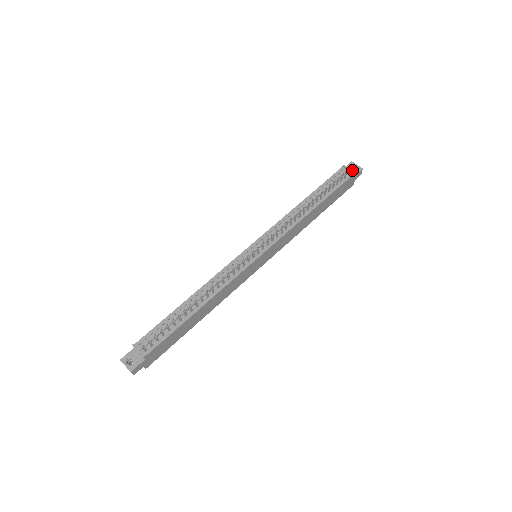
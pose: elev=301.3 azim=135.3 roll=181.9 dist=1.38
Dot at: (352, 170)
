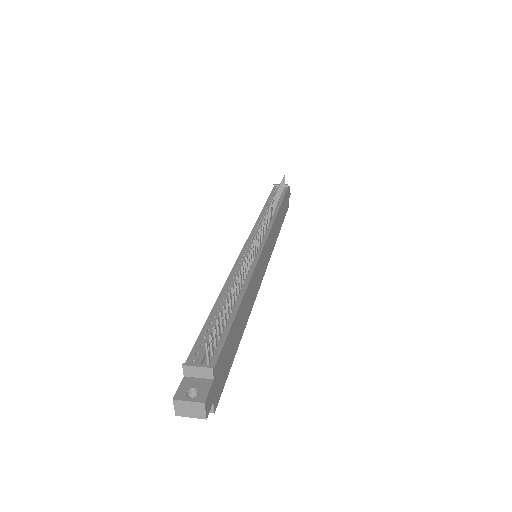
Dot at: (285, 184)
